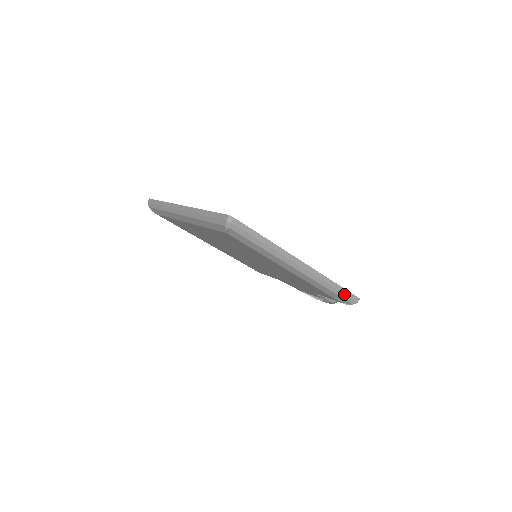
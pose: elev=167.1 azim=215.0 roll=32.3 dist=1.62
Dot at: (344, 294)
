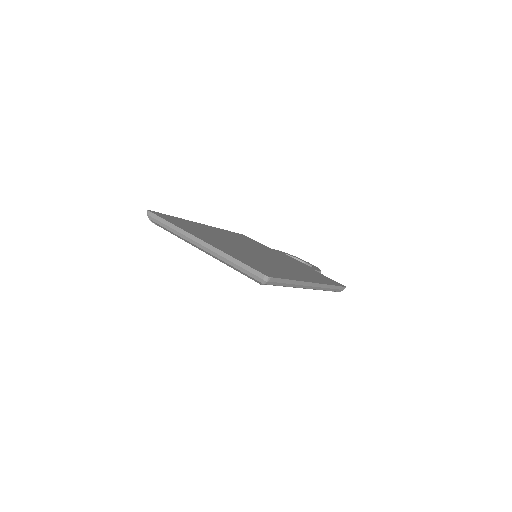
Dot at: (336, 289)
